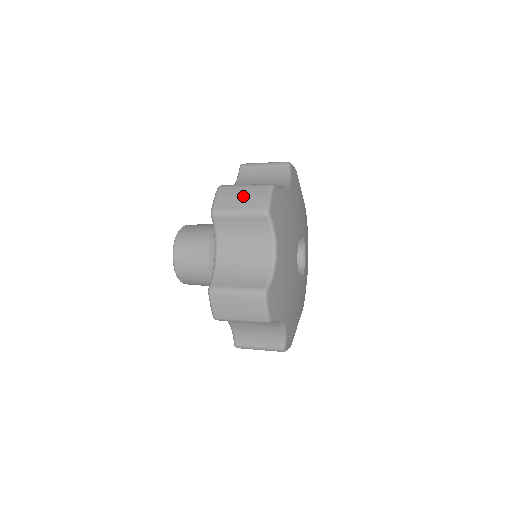
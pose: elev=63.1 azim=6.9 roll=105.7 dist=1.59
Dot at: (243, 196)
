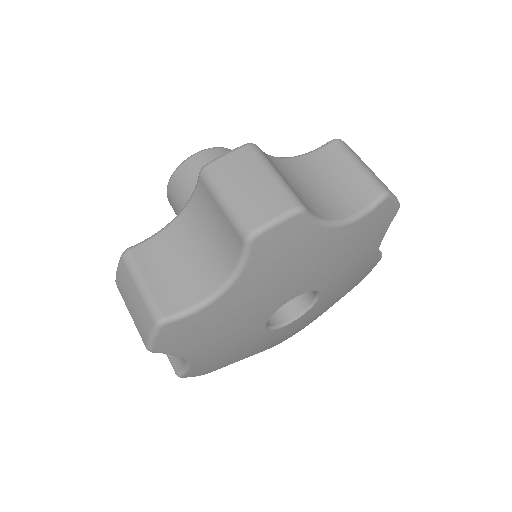
Dot at: (252, 185)
